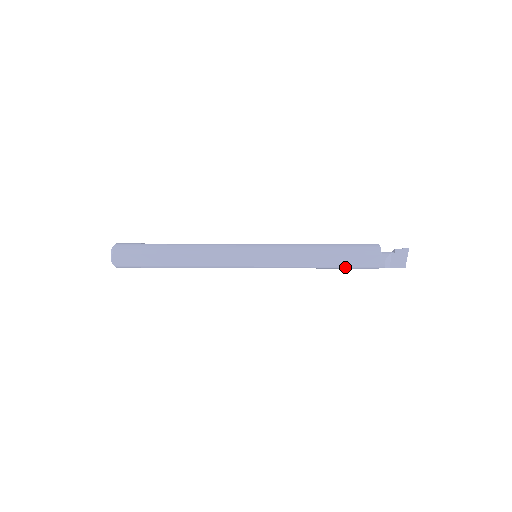
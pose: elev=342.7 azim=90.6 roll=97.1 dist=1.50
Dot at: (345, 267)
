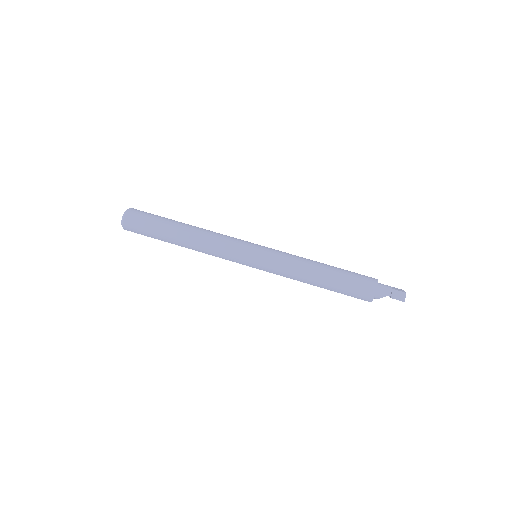
Dot at: occluded
